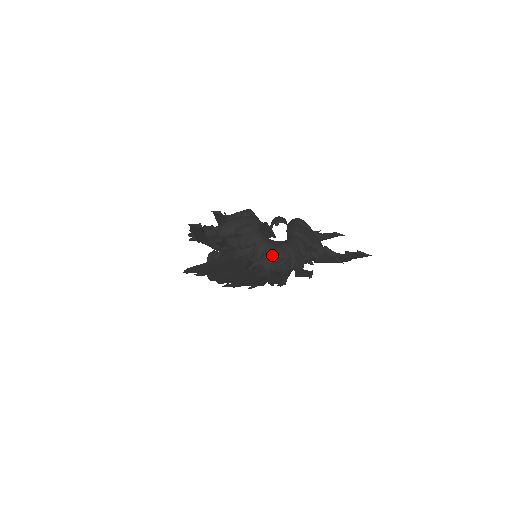
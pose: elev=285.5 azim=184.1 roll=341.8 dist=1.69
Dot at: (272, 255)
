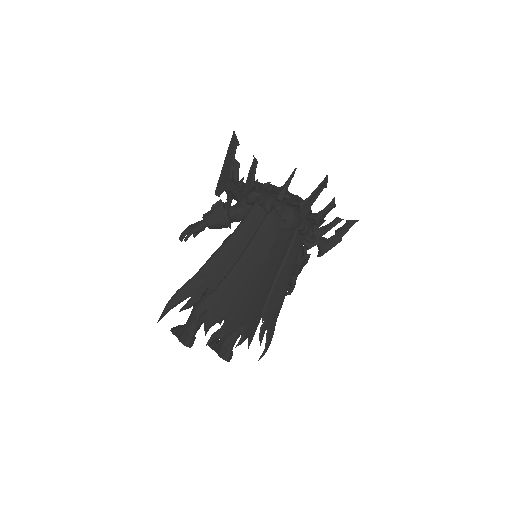
Dot at: (294, 195)
